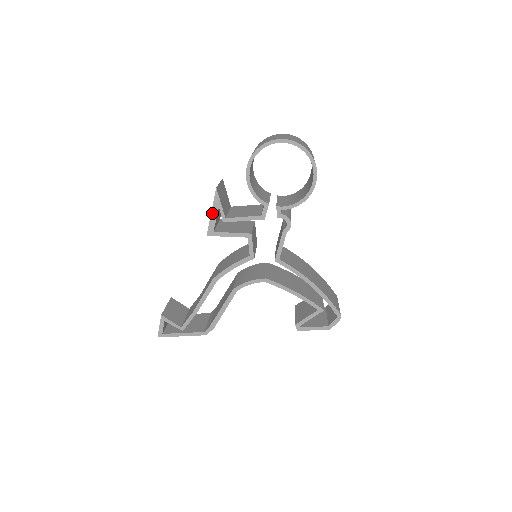
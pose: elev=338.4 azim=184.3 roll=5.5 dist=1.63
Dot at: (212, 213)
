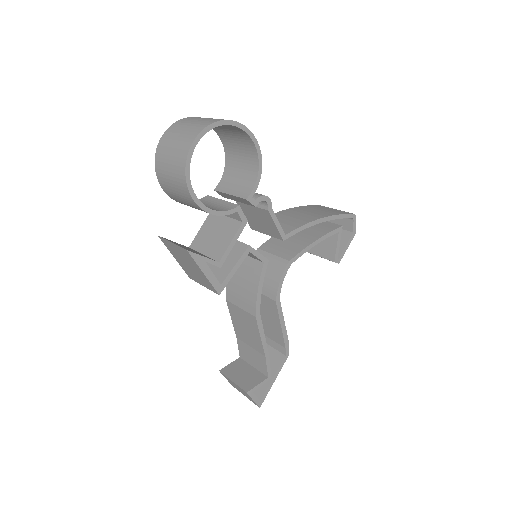
Dot at: (205, 273)
